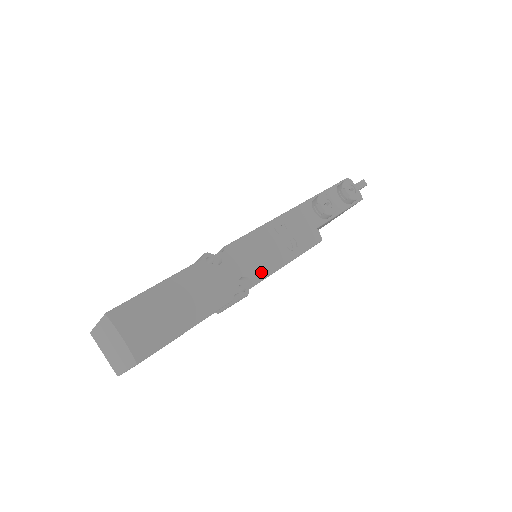
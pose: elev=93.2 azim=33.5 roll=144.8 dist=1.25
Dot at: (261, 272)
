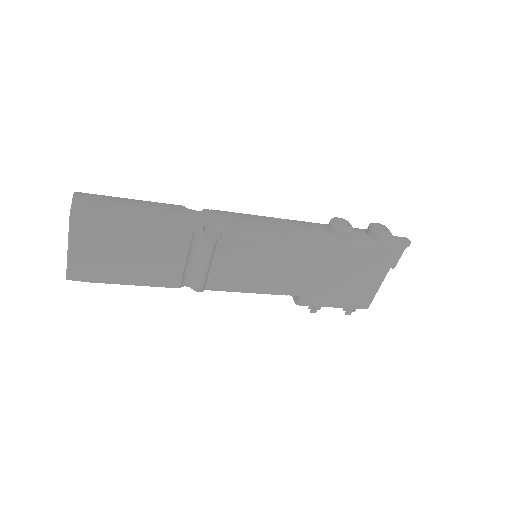
Dot at: (237, 231)
